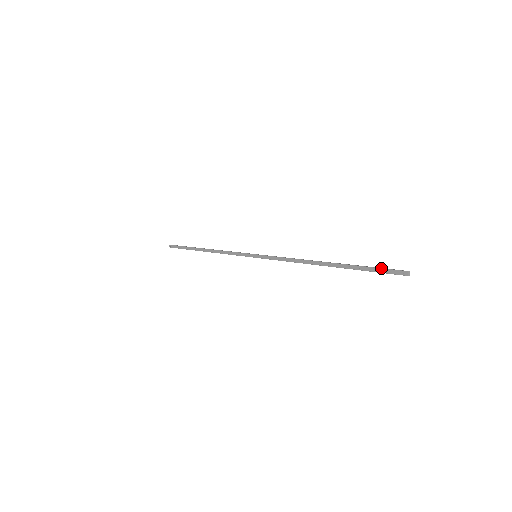
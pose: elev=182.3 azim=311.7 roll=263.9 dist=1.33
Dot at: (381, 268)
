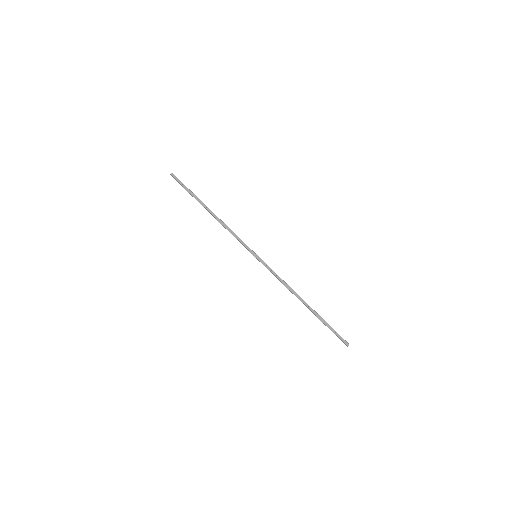
Dot at: occluded
